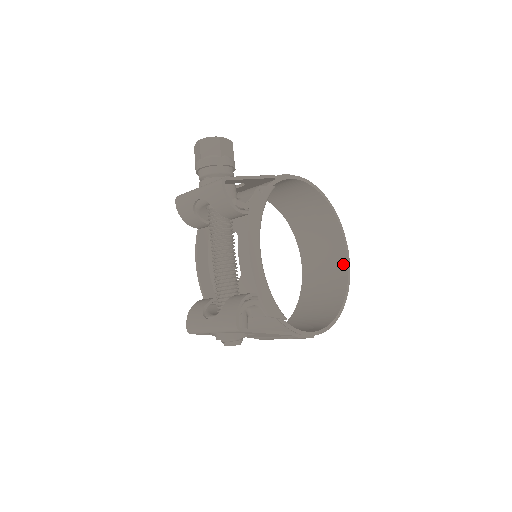
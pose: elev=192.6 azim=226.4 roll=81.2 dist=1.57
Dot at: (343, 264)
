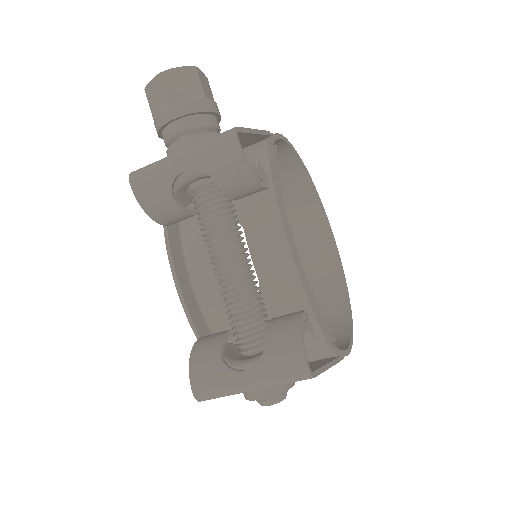
Dot at: (330, 252)
